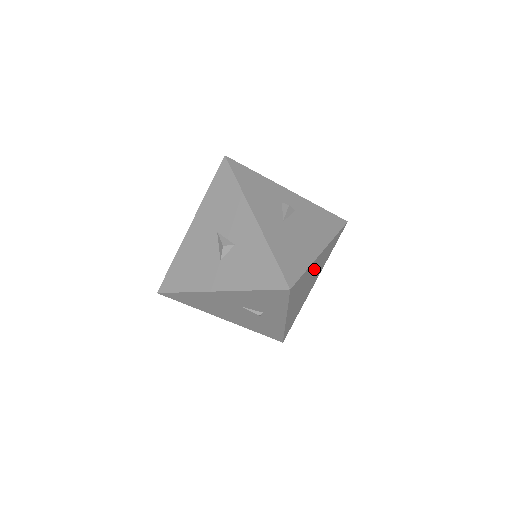
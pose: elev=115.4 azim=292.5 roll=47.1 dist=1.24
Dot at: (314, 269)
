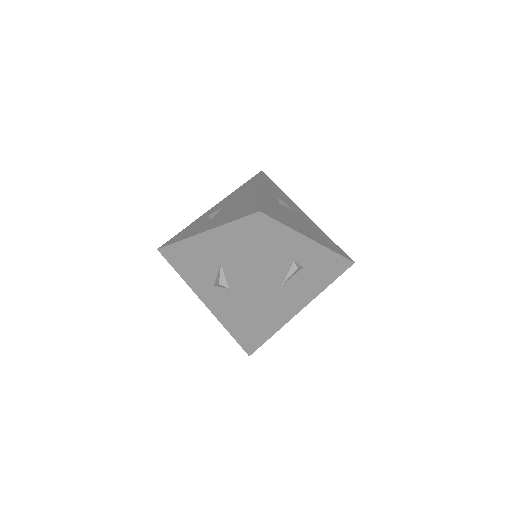
Dot at: occluded
